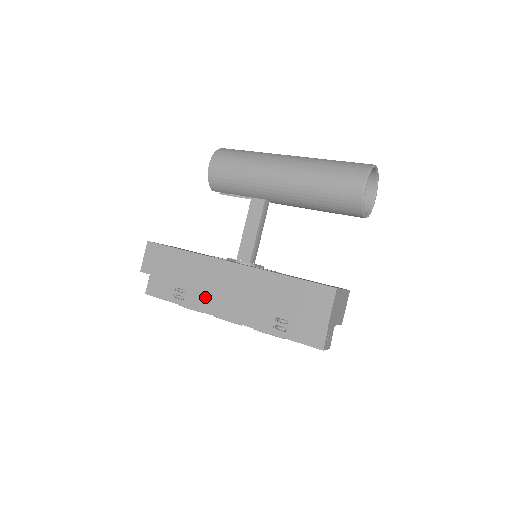
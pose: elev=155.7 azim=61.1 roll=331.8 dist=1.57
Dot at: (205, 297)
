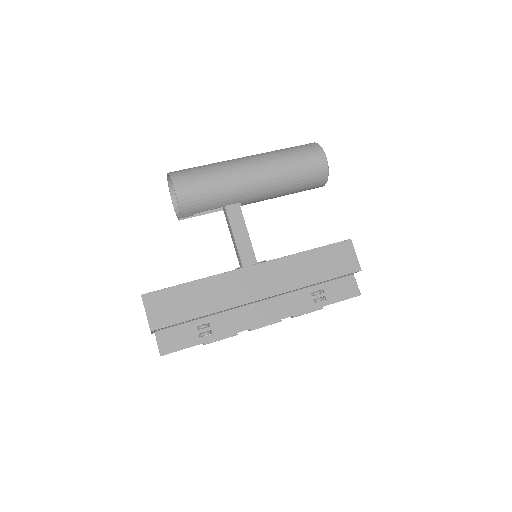
Dot at: (235, 316)
